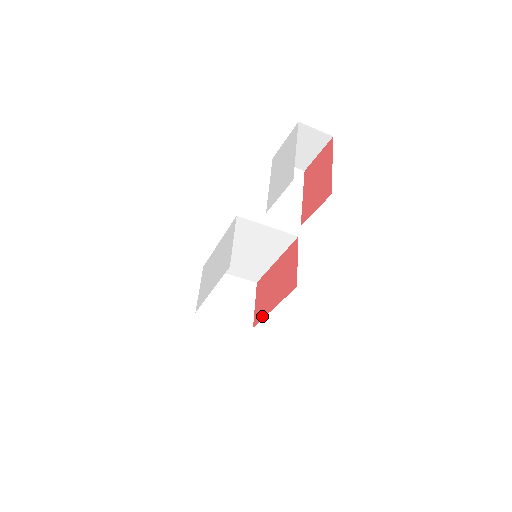
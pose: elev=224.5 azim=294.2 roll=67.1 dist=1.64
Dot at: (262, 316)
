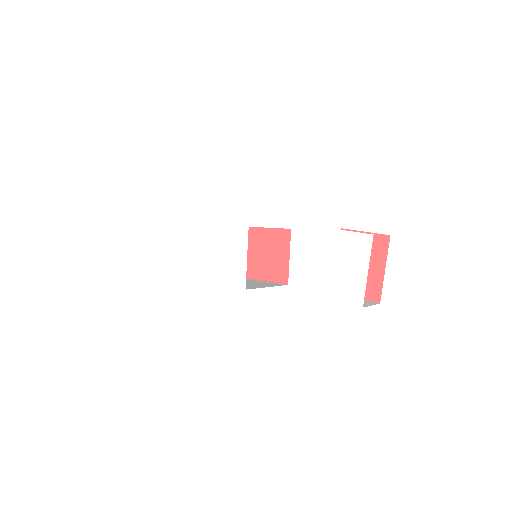
Dot at: occluded
